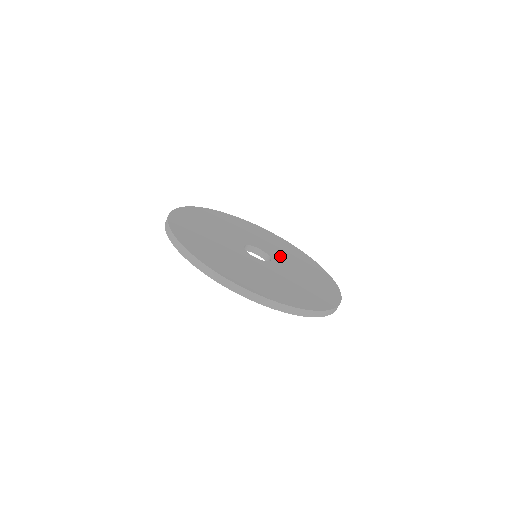
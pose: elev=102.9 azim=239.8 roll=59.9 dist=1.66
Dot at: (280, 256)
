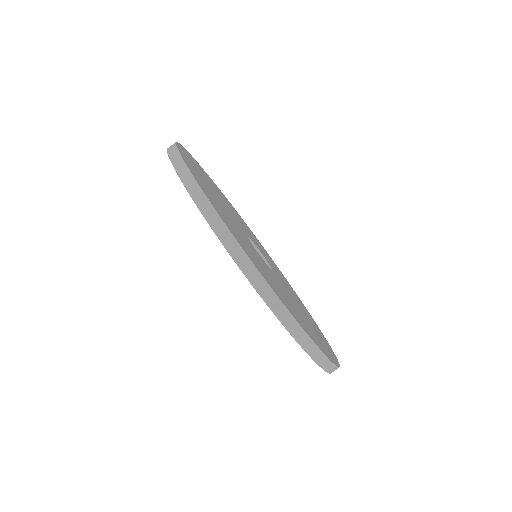
Dot at: occluded
